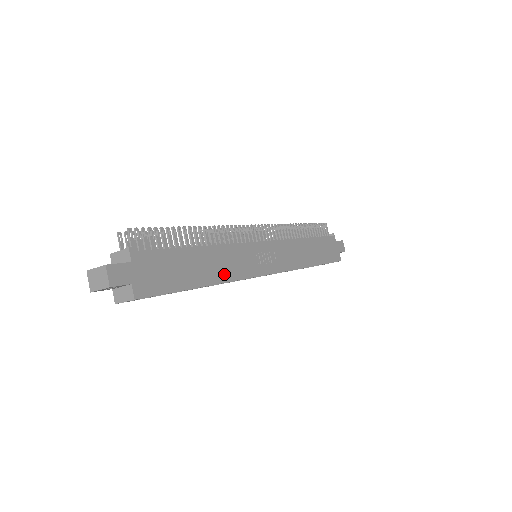
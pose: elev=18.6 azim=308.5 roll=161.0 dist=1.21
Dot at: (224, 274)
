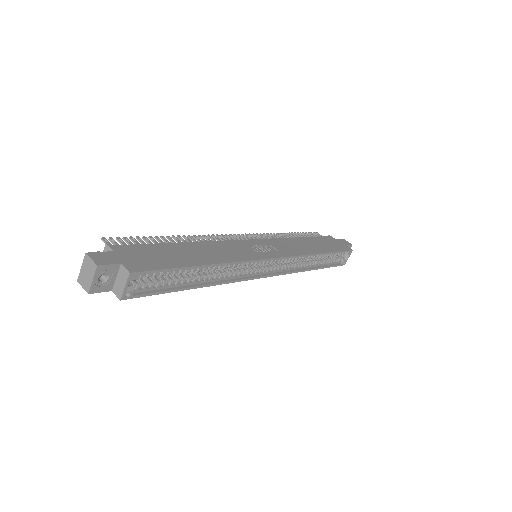
Dot at: (223, 258)
